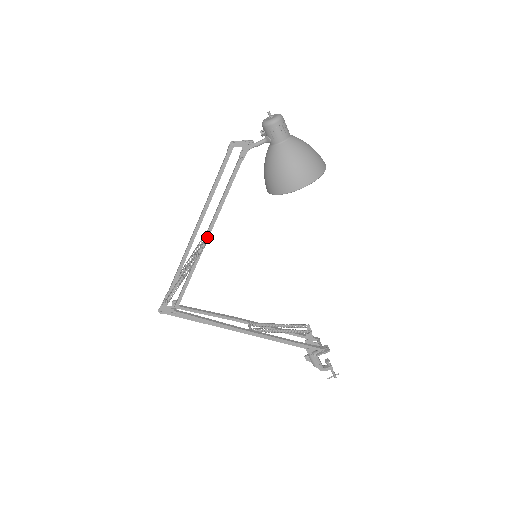
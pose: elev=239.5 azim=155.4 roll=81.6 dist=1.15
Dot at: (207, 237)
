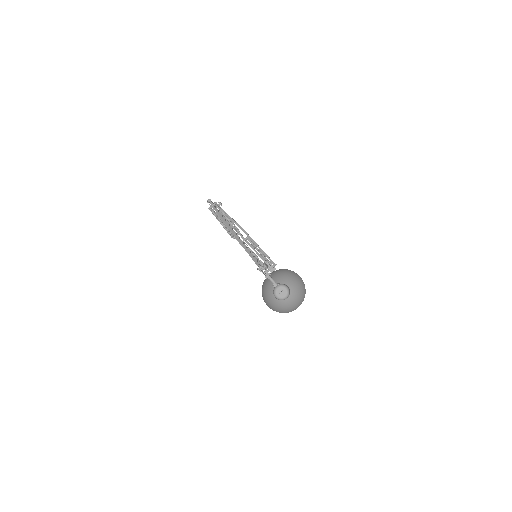
Dot at: occluded
